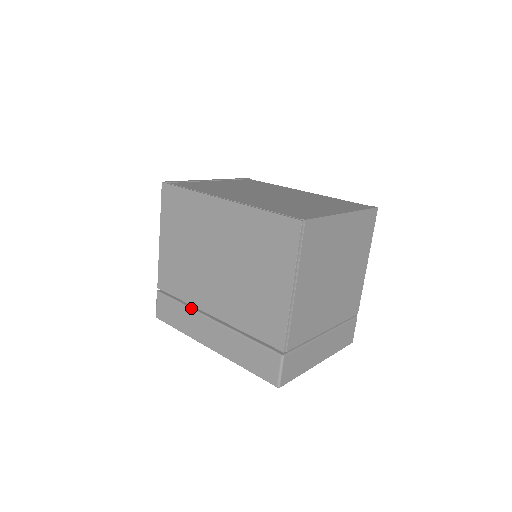
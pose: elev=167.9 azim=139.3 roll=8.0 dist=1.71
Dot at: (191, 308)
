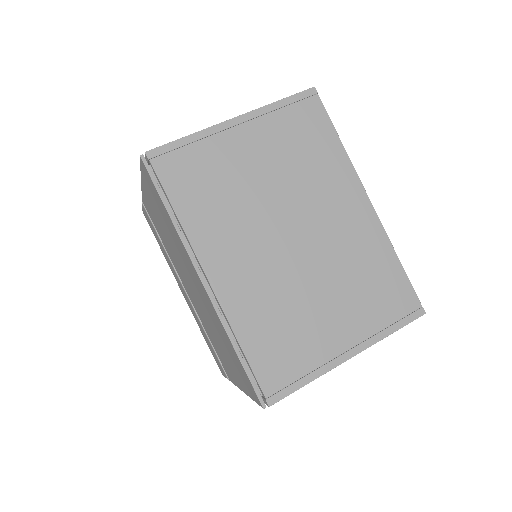
Dot at: (170, 260)
